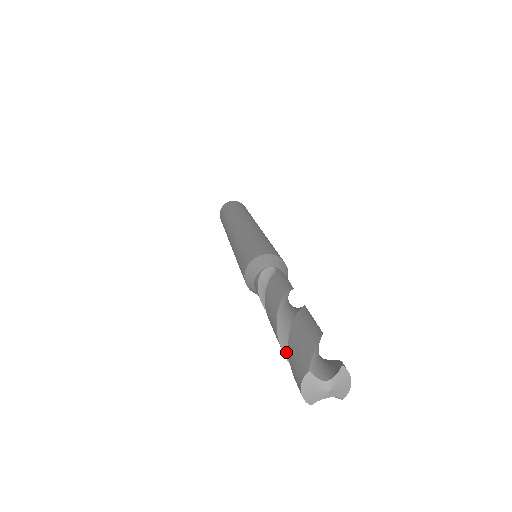
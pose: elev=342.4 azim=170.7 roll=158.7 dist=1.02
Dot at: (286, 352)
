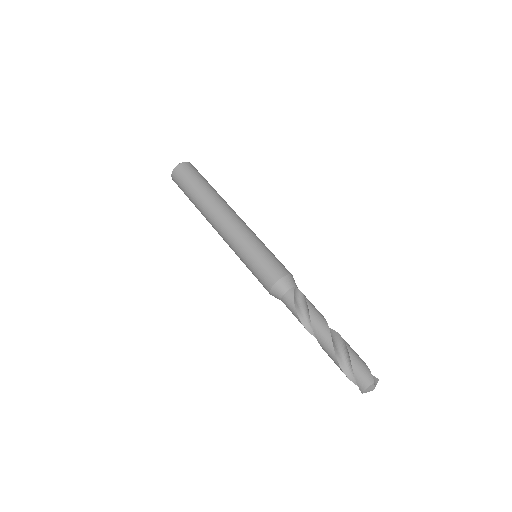
Dot at: (339, 360)
